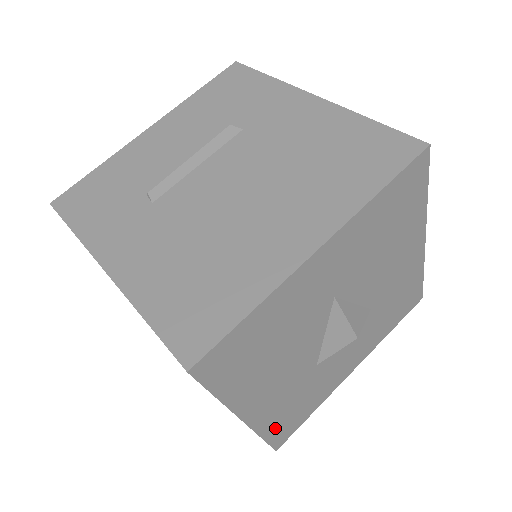
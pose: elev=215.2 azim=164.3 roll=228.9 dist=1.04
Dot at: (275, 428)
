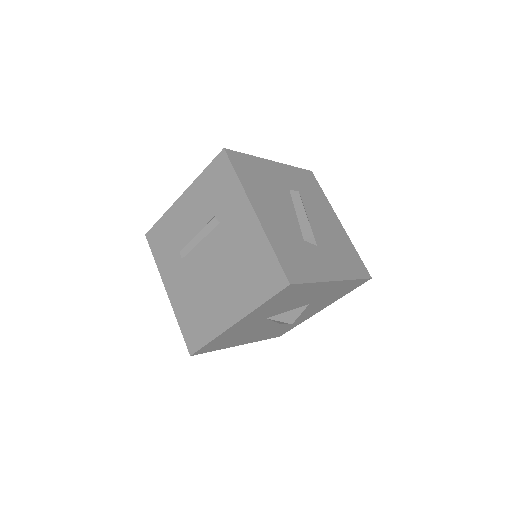
Dot at: (269, 336)
